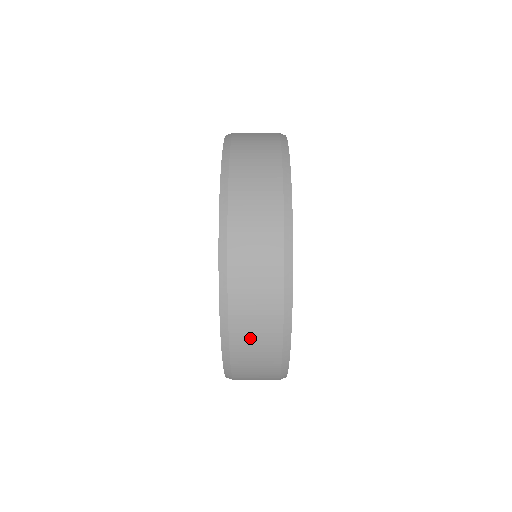
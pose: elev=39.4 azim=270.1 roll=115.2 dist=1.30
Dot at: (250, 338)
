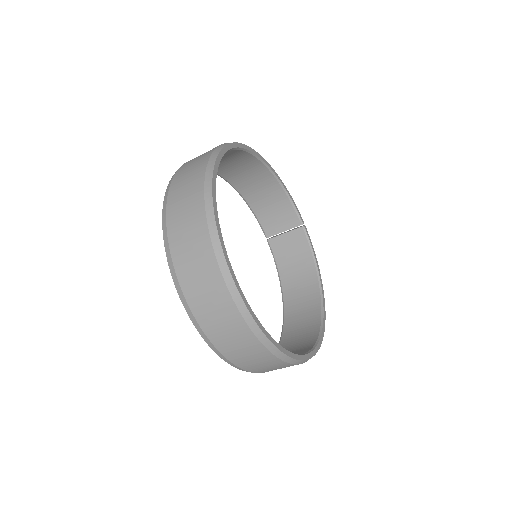
Dot at: (211, 313)
